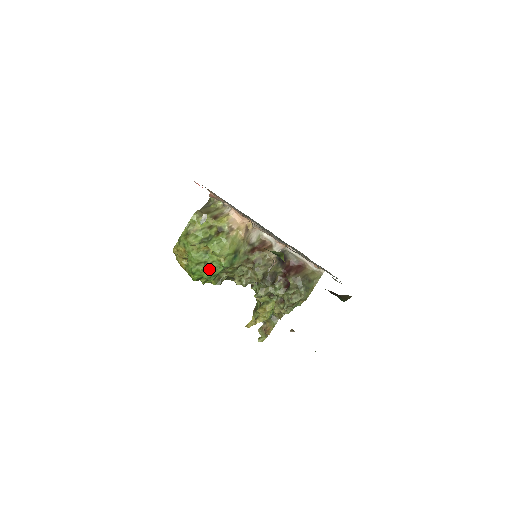
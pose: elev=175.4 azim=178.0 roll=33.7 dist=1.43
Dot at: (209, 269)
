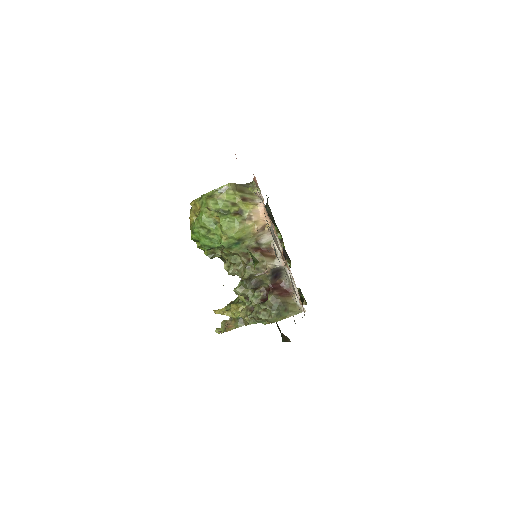
Dot at: (208, 238)
